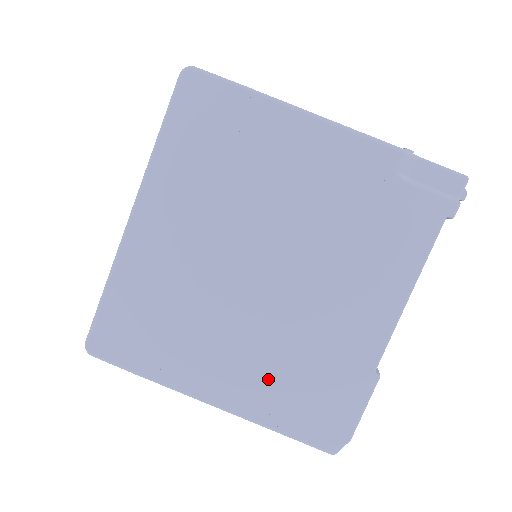
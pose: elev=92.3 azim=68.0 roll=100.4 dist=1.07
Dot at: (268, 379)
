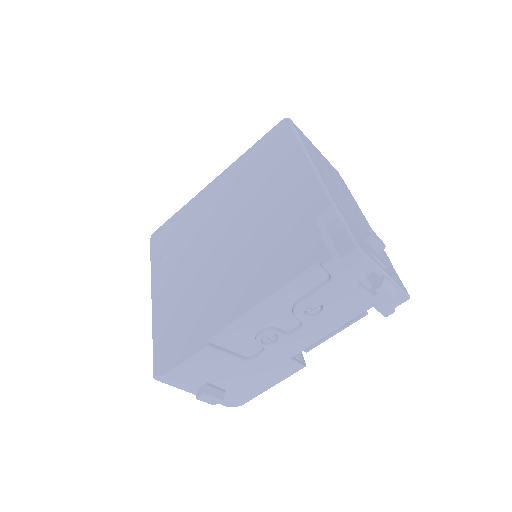
Dot at: (175, 302)
